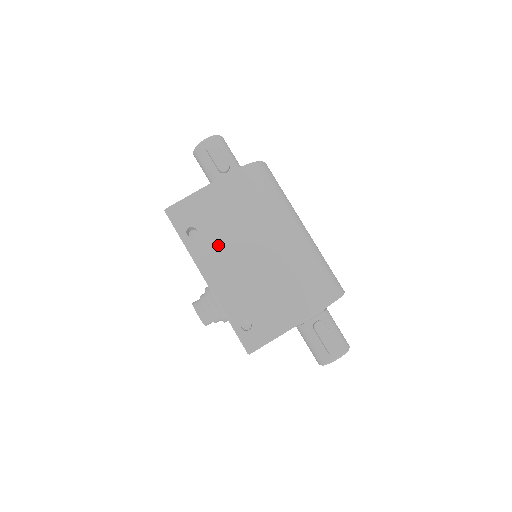
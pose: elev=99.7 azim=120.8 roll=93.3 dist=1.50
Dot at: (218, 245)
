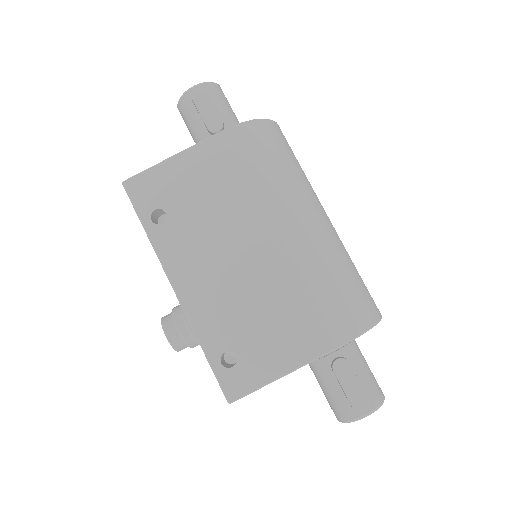
Dot at: (195, 237)
